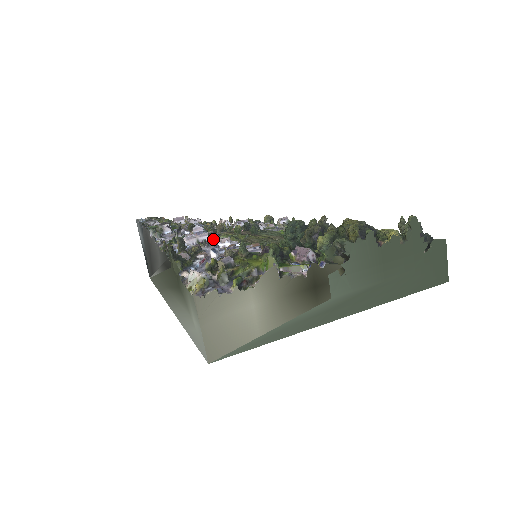
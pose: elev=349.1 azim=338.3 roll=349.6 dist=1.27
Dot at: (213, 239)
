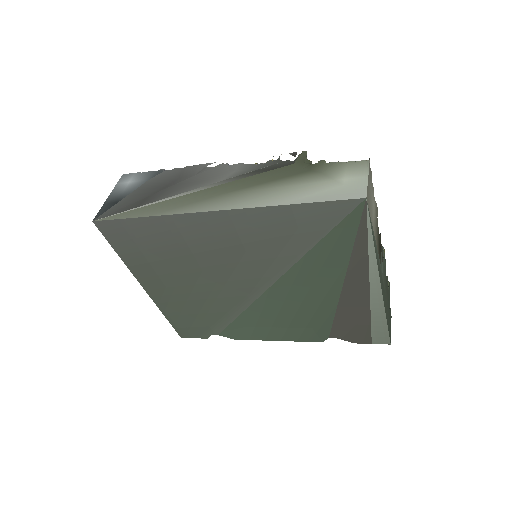
Dot at: occluded
